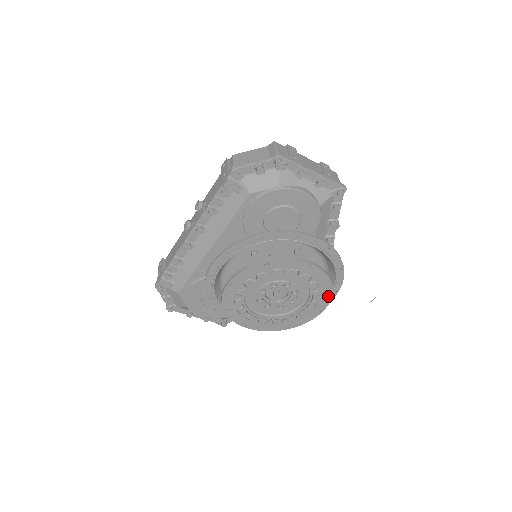
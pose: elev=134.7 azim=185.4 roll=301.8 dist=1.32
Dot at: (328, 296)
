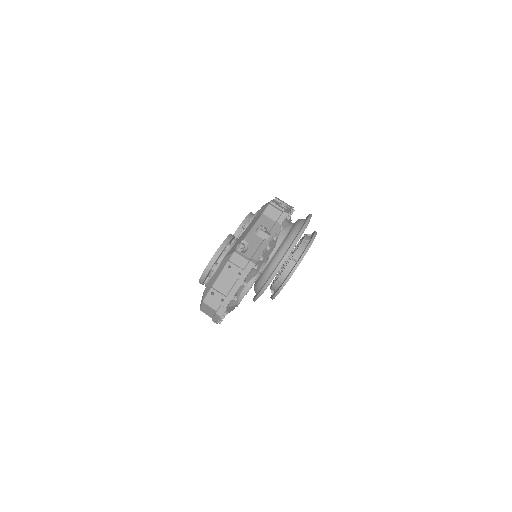
Dot at: occluded
